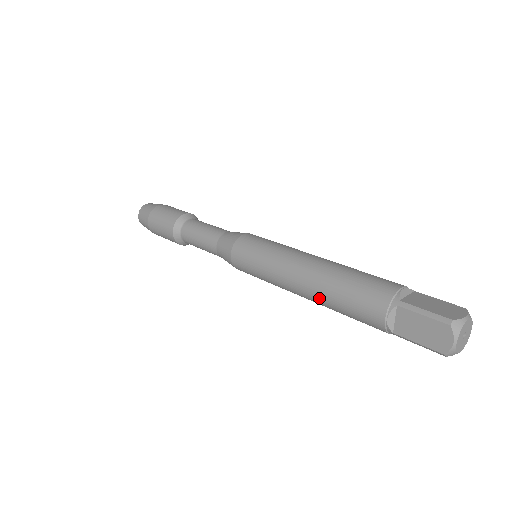
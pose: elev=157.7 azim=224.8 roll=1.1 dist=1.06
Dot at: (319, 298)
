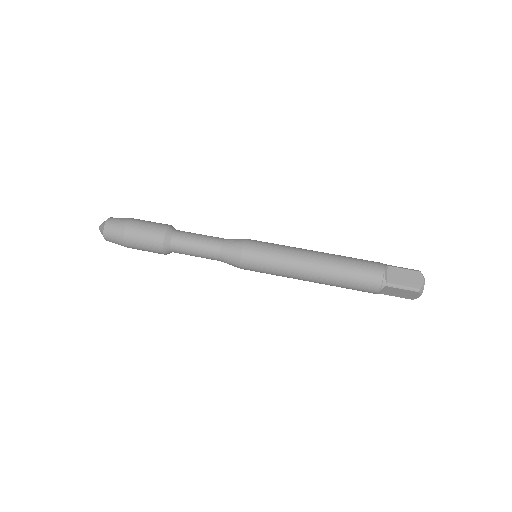
Dot at: occluded
